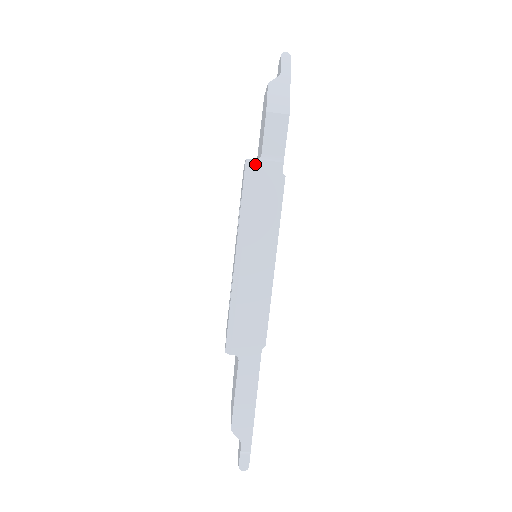
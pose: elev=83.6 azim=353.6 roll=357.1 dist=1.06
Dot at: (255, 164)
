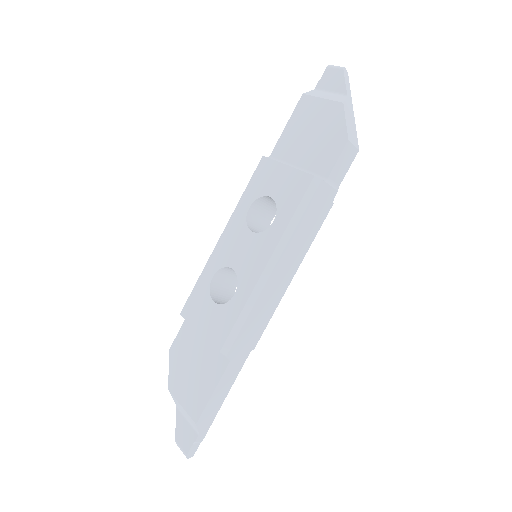
Dot at: (322, 185)
